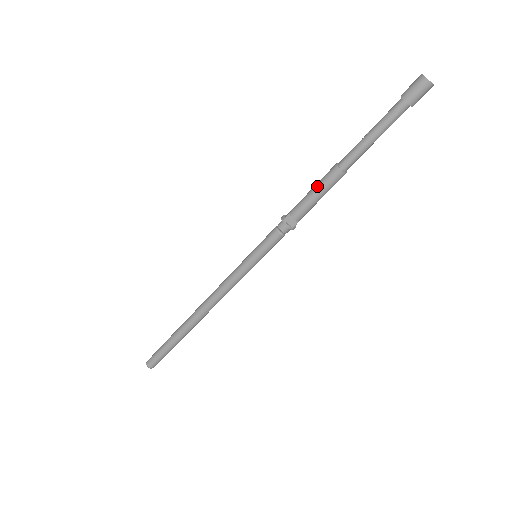
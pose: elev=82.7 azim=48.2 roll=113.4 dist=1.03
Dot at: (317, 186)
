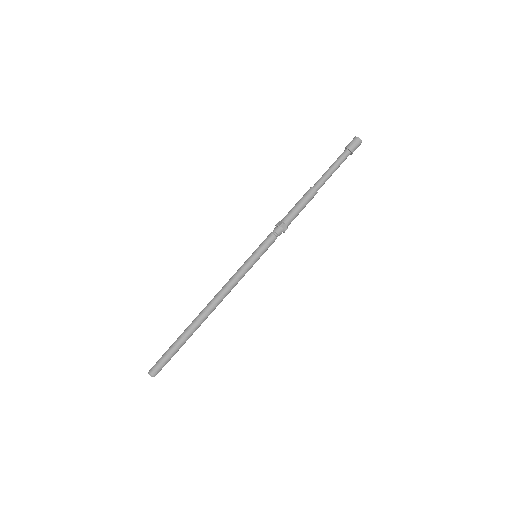
Dot at: (301, 202)
